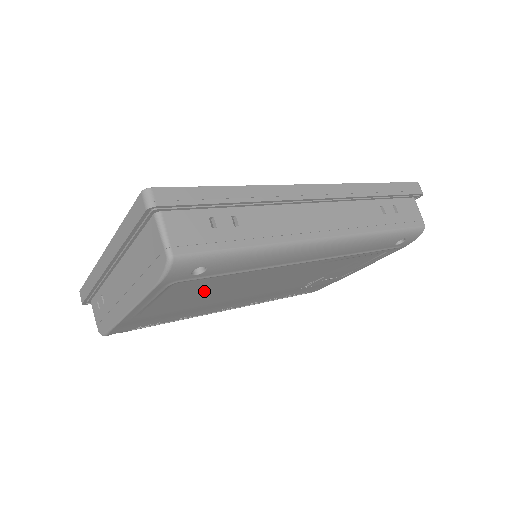
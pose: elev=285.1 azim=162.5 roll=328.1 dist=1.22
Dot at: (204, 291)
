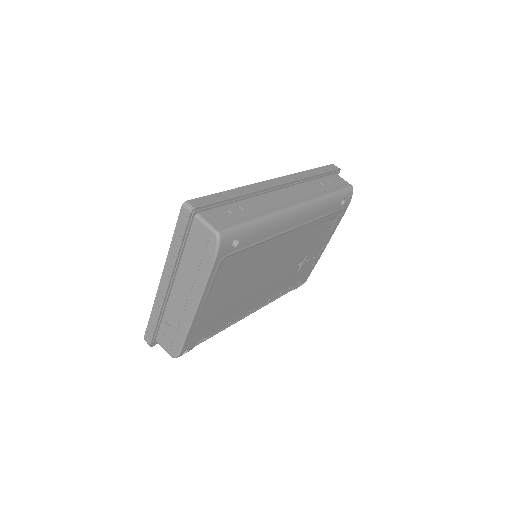
Dot at: (239, 274)
